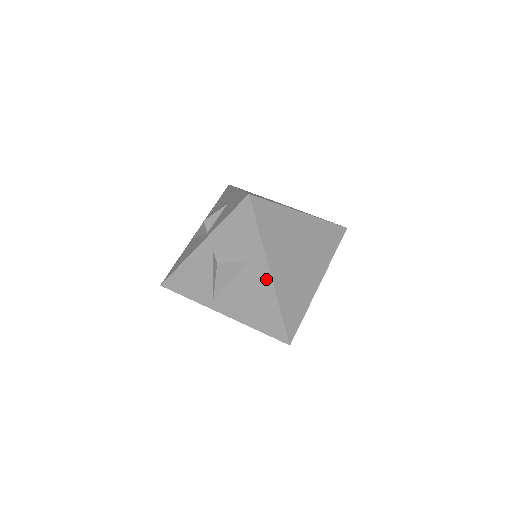
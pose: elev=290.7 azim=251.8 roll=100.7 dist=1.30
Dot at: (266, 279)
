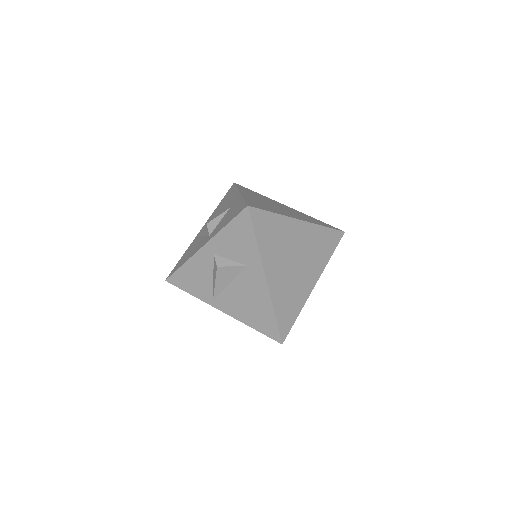
Dot at: (262, 284)
